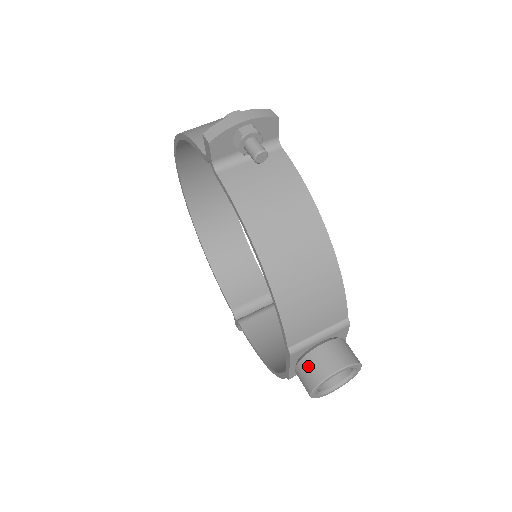
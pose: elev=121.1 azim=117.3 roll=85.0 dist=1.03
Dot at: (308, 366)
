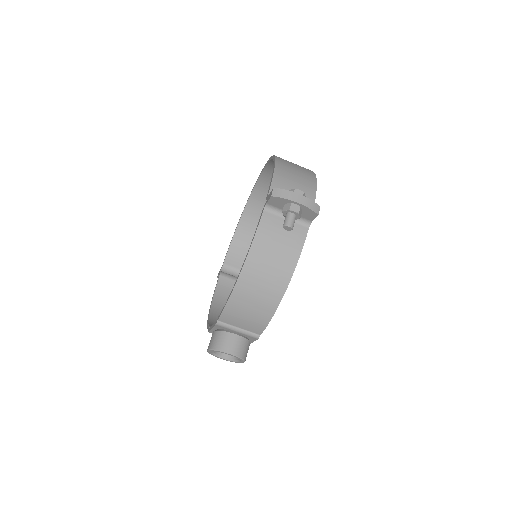
Dot at: (219, 337)
